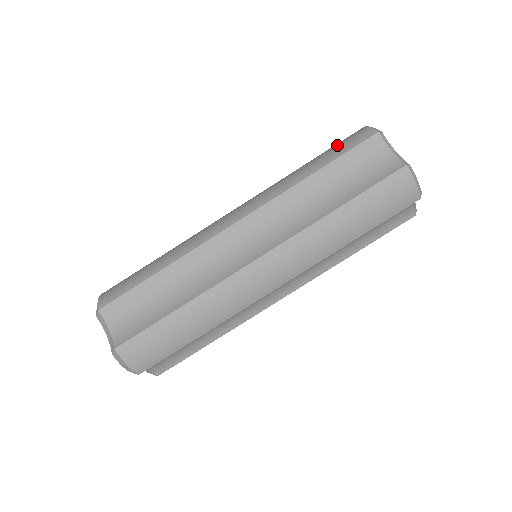
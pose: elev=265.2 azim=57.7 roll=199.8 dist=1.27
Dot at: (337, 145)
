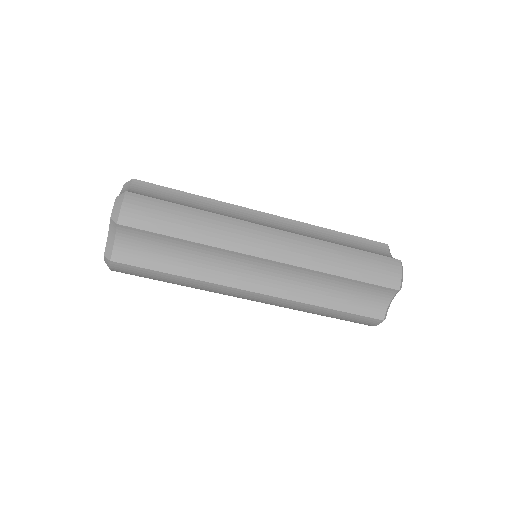
Dot at: (375, 264)
